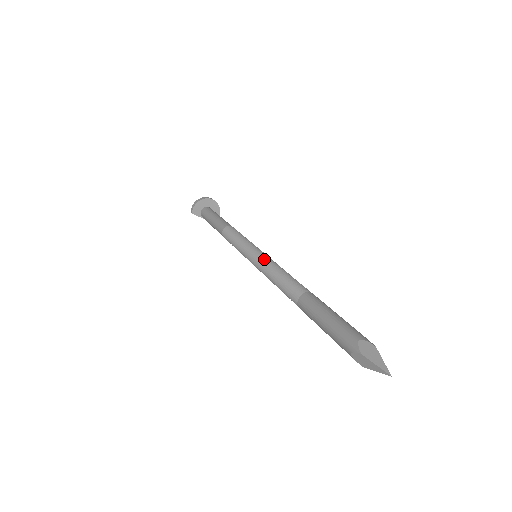
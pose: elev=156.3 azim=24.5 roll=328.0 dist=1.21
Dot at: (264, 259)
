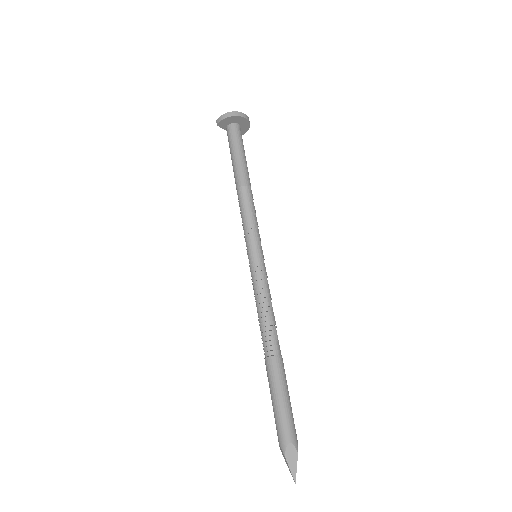
Dot at: (260, 277)
